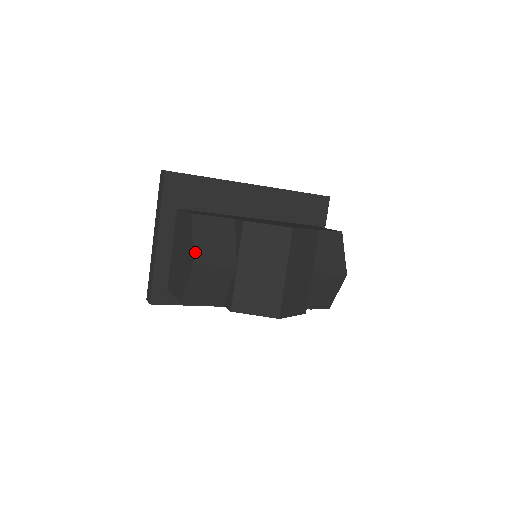
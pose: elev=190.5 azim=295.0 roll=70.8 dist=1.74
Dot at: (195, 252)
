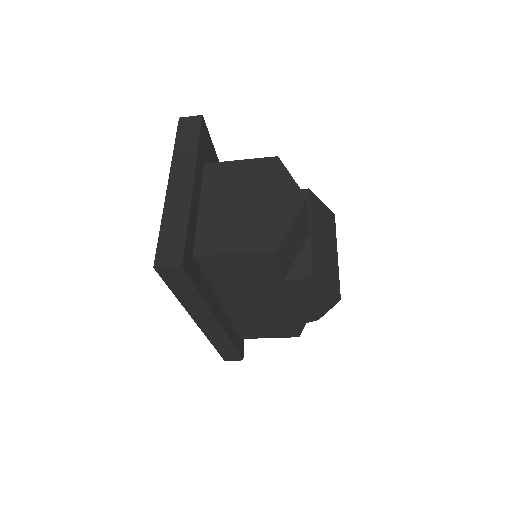
Dot at: (300, 190)
